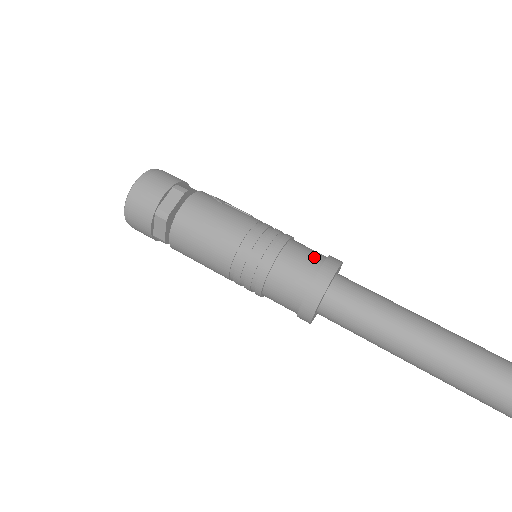
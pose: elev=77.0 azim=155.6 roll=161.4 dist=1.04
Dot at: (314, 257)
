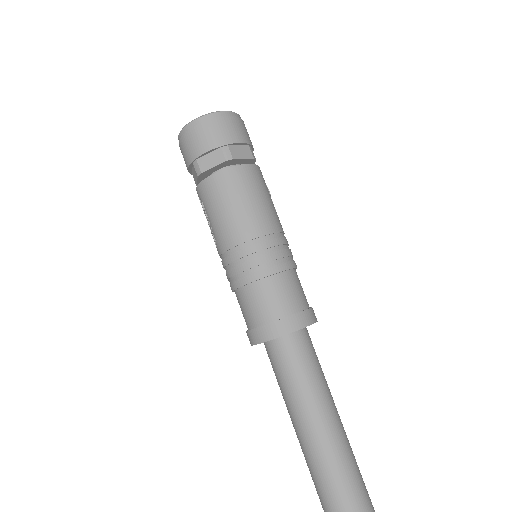
Dot at: occluded
